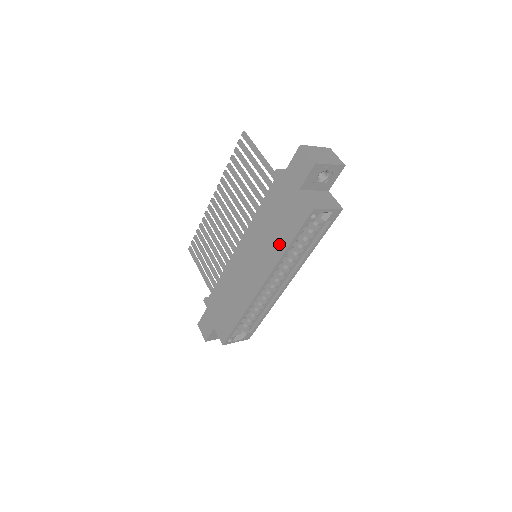
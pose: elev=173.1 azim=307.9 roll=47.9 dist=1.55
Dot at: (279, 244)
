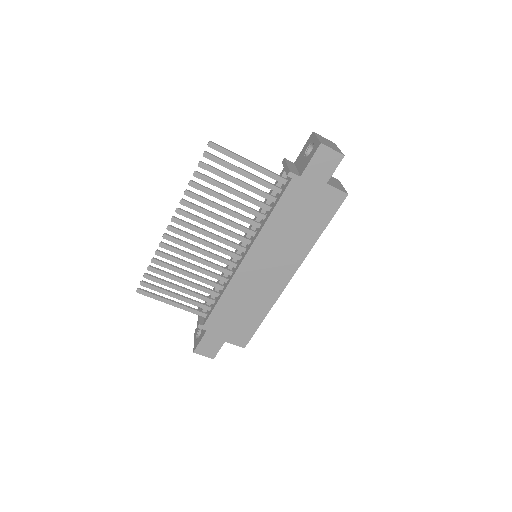
Dot at: (309, 236)
